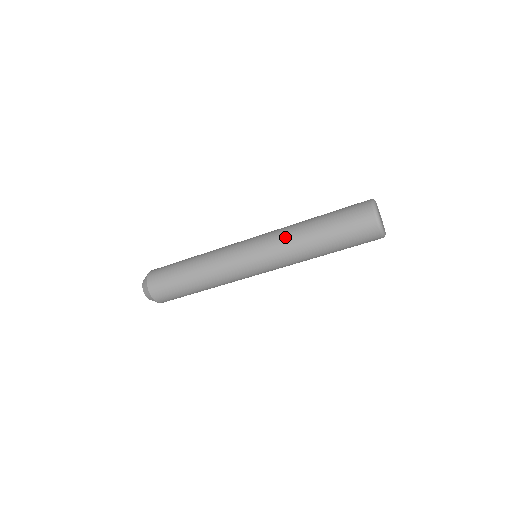
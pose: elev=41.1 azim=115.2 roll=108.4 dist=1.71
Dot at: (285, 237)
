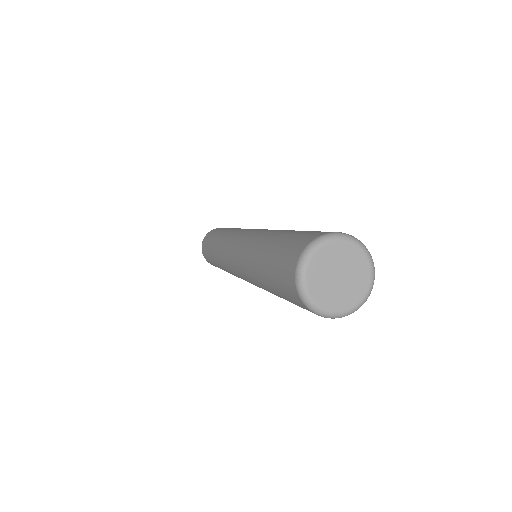
Dot at: (252, 239)
